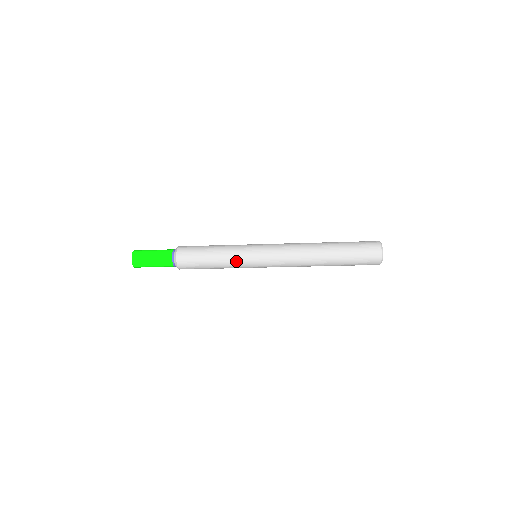
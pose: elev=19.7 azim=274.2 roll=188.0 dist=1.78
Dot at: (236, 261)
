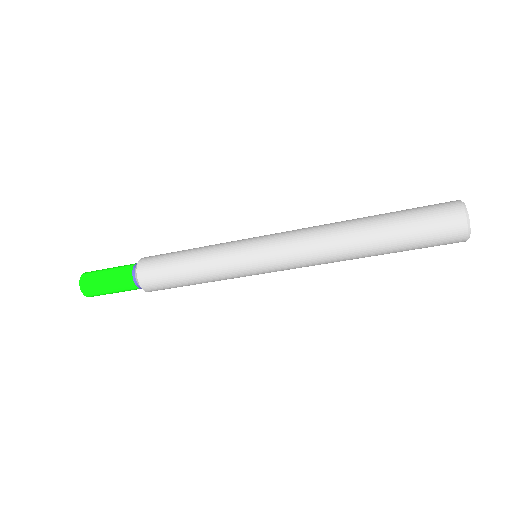
Dot at: (221, 258)
